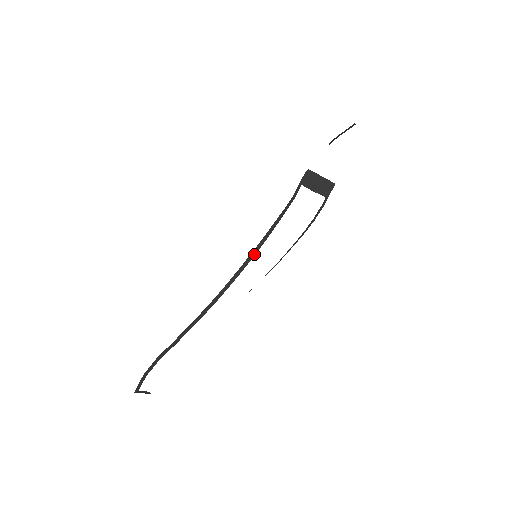
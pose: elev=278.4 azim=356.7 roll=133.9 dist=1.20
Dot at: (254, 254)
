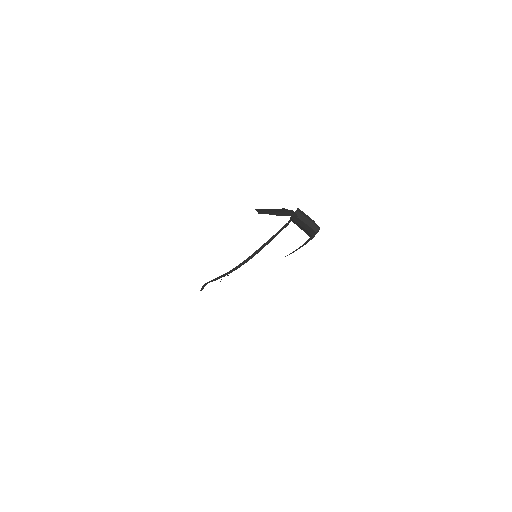
Dot at: (250, 258)
